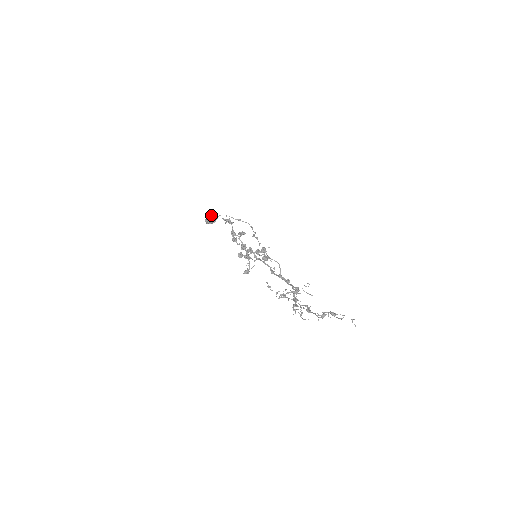
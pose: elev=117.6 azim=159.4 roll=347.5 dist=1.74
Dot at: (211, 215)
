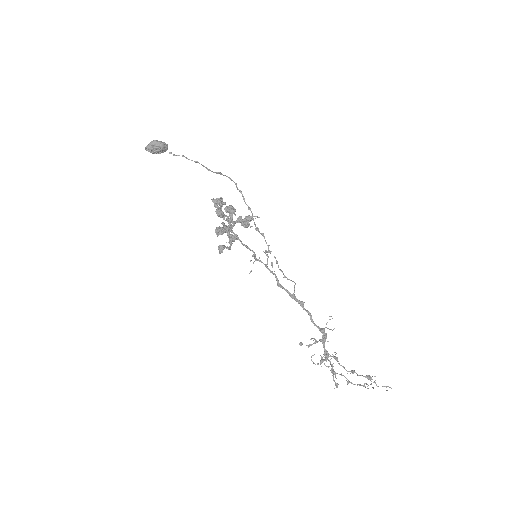
Dot at: (162, 147)
